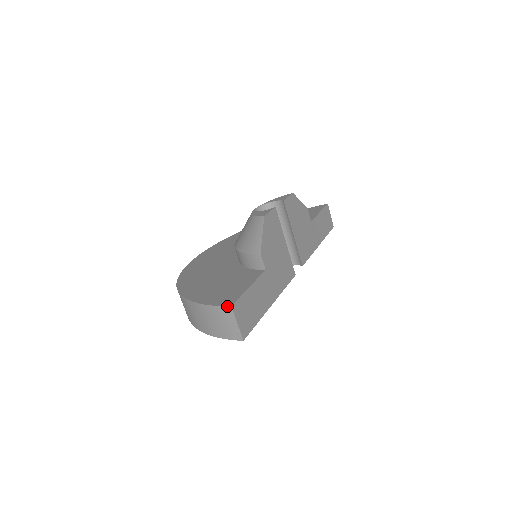
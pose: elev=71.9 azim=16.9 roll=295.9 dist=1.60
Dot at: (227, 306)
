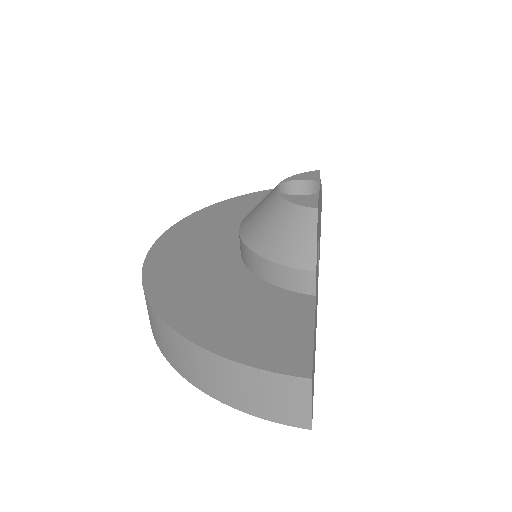
Dot at: (302, 377)
